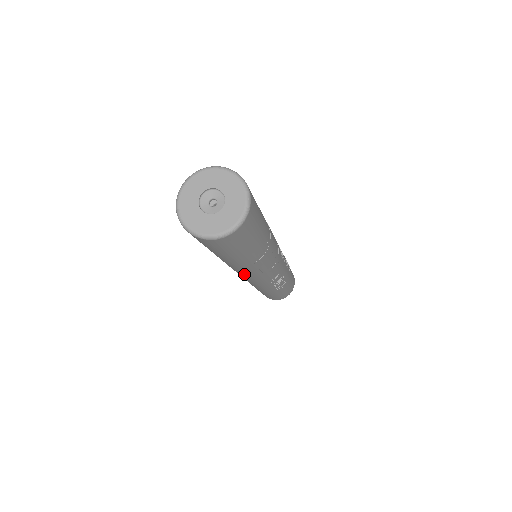
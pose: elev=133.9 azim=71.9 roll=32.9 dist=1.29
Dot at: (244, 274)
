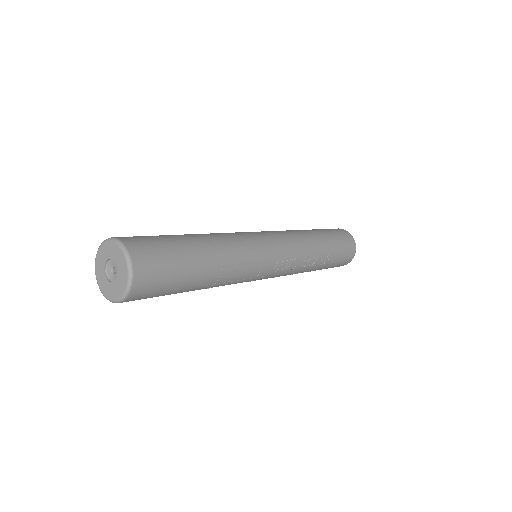
Dot at: occluded
